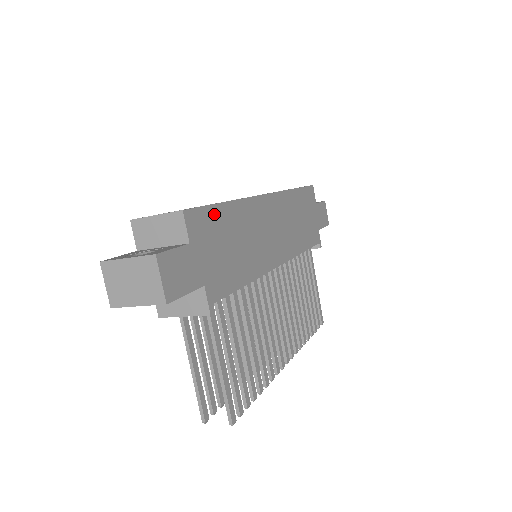
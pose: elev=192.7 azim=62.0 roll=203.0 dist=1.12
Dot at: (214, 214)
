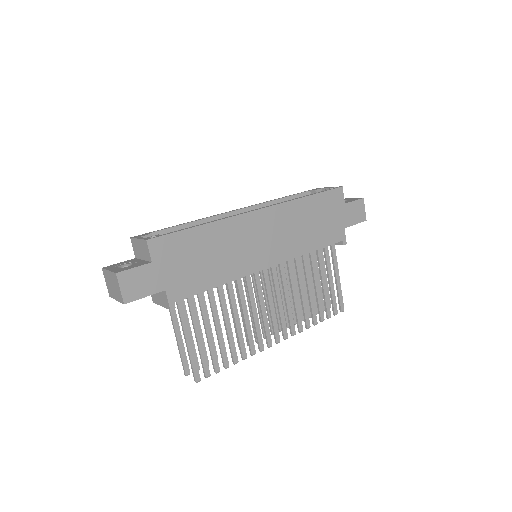
Dot at: (183, 237)
